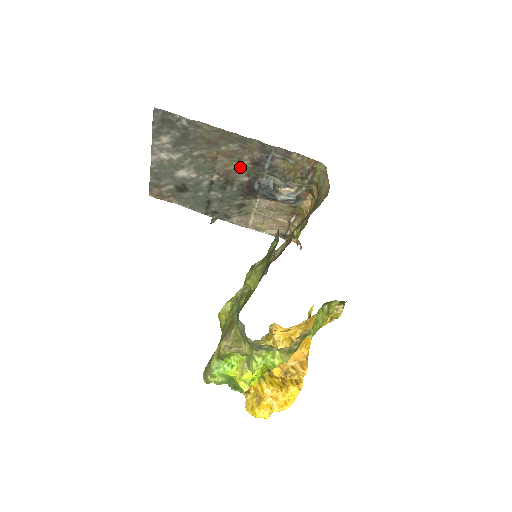
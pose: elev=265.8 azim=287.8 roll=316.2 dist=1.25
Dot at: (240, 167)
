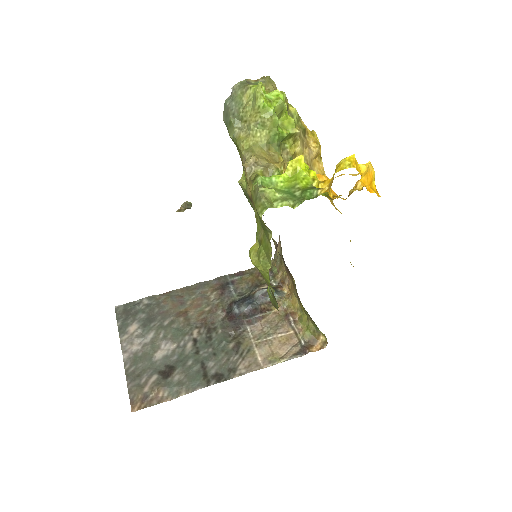
Dot at: (212, 310)
